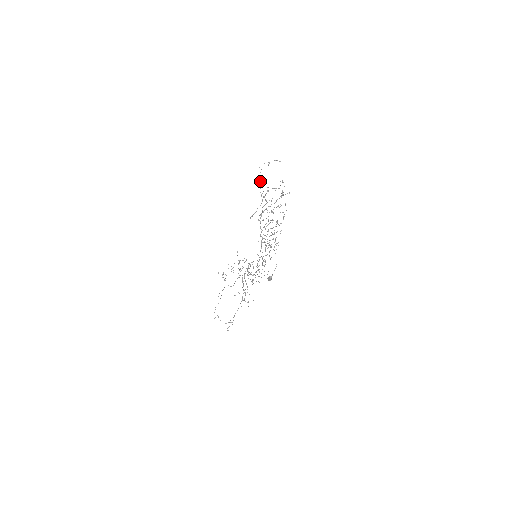
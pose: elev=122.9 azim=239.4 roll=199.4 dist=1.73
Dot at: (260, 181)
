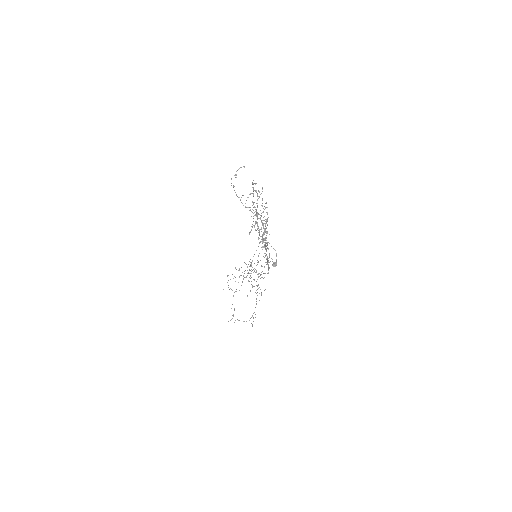
Dot at: (238, 197)
